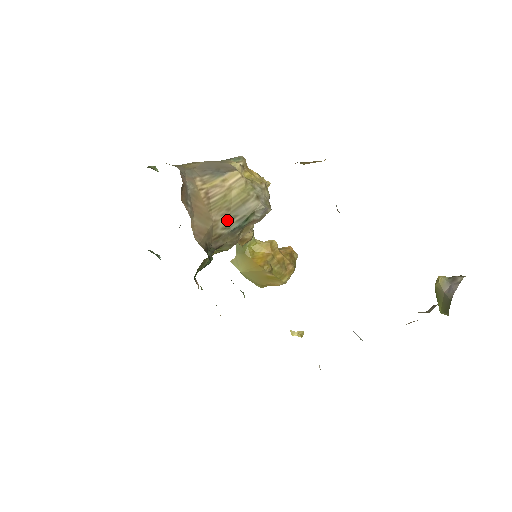
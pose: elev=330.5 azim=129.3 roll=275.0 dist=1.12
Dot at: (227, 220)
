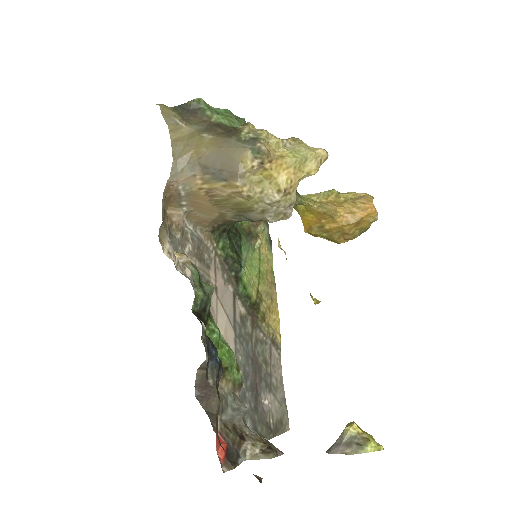
Dot at: (235, 214)
